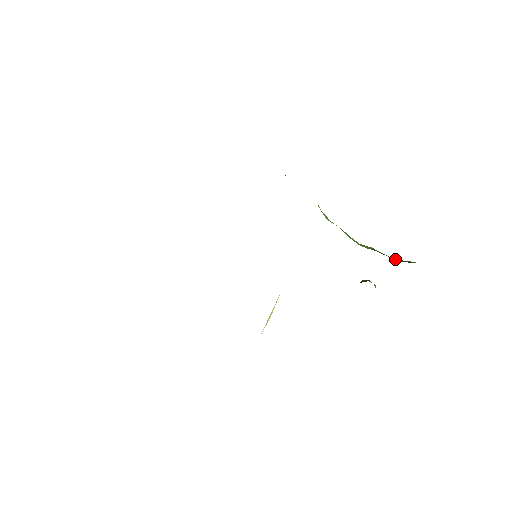
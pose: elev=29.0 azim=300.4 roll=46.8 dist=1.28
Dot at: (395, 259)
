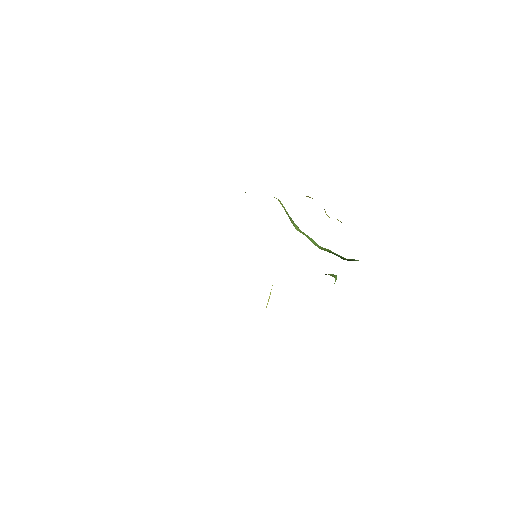
Dot at: (345, 258)
